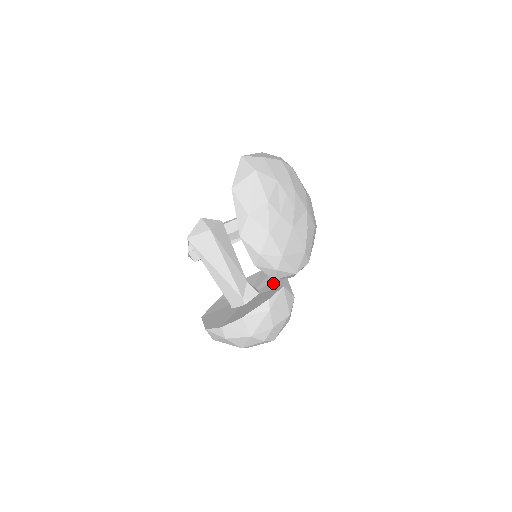
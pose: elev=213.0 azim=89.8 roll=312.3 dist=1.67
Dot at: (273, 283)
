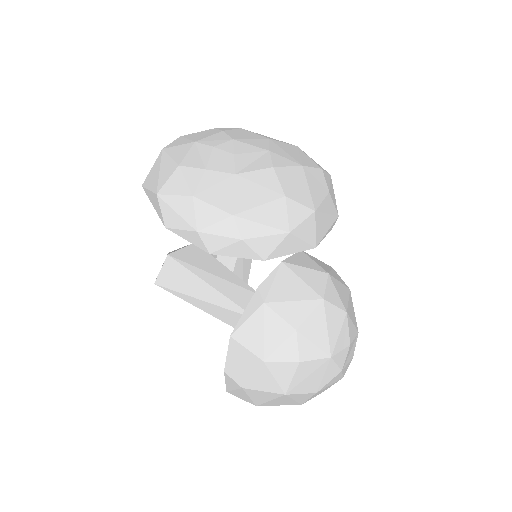
Dot at: occluded
